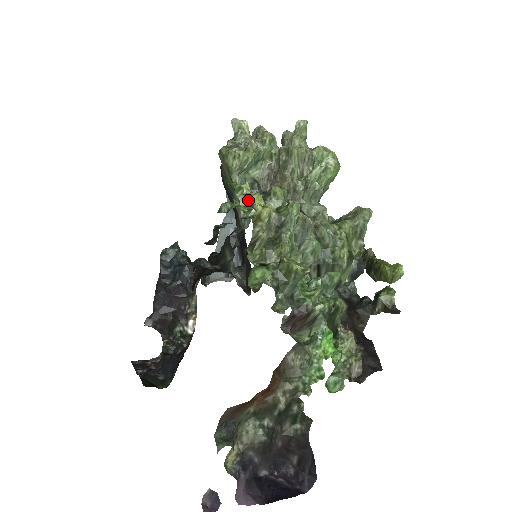
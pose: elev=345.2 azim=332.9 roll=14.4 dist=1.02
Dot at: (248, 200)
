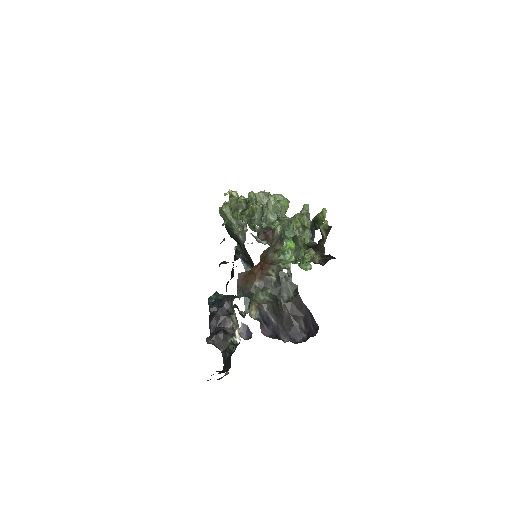
Dot at: occluded
